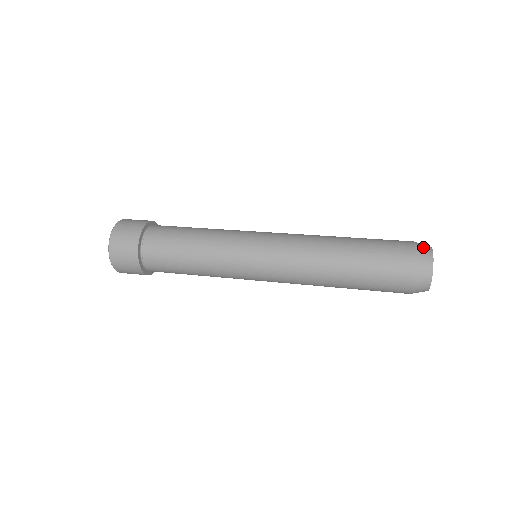
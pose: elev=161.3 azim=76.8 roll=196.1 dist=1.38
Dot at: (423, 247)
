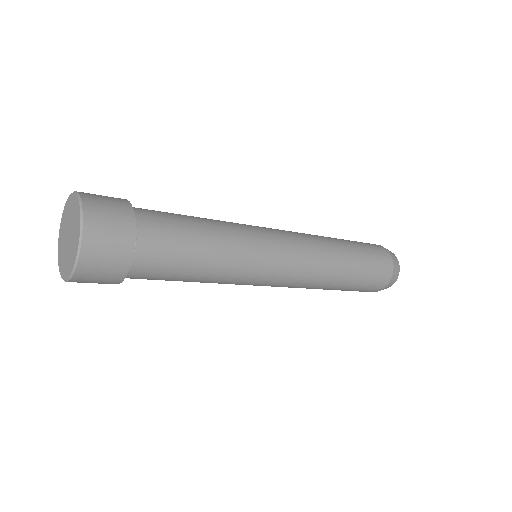
Dot at: occluded
